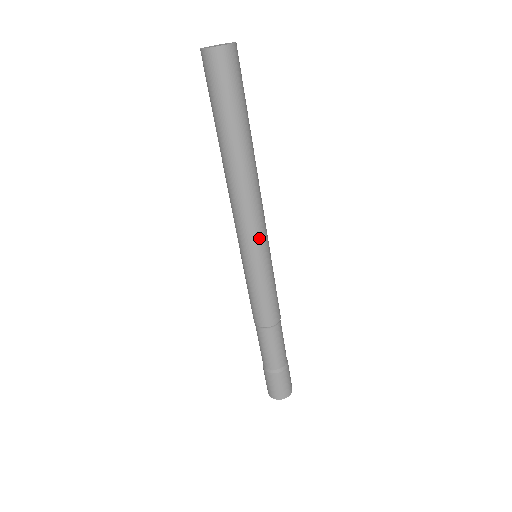
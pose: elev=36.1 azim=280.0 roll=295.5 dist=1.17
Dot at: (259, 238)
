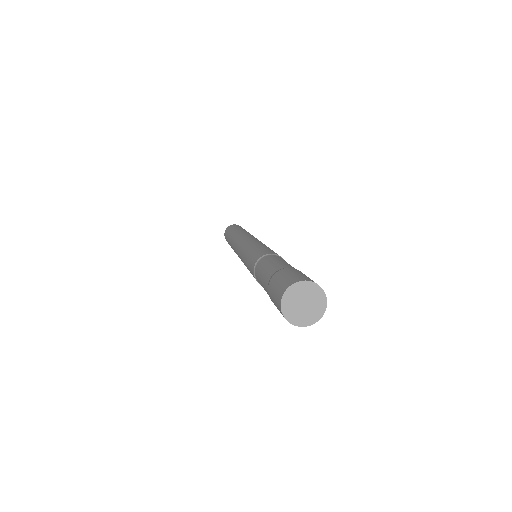
Dot at: (245, 241)
